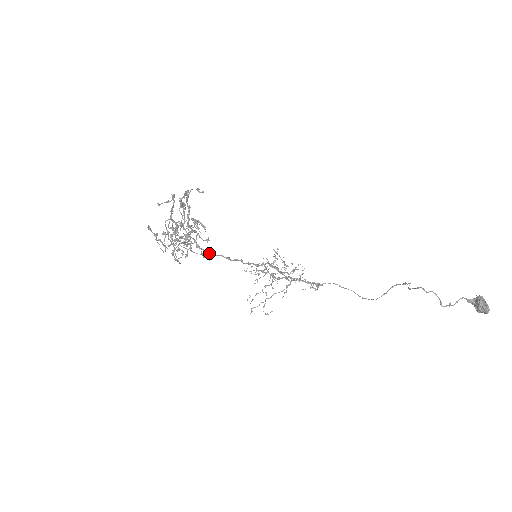
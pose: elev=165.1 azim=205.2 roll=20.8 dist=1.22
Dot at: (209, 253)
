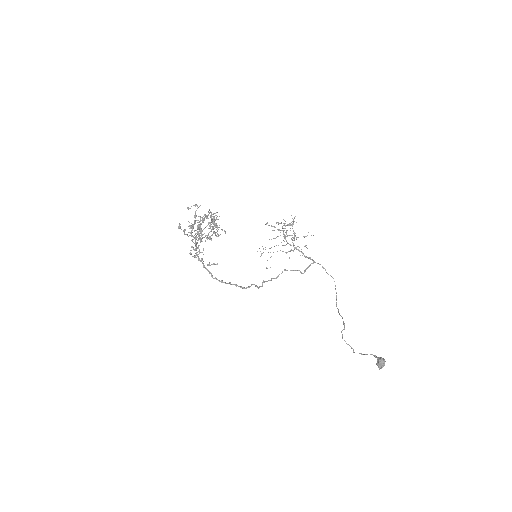
Dot at: occluded
